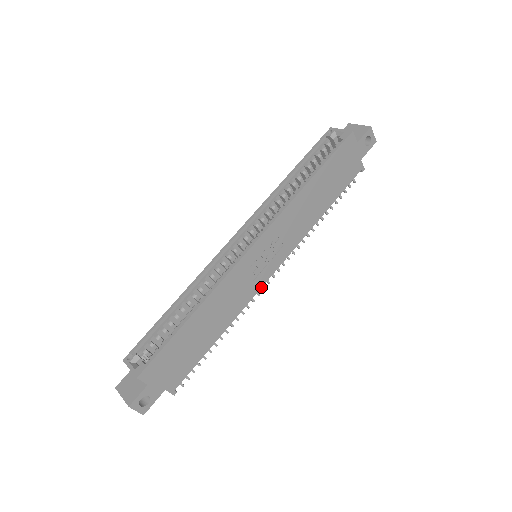
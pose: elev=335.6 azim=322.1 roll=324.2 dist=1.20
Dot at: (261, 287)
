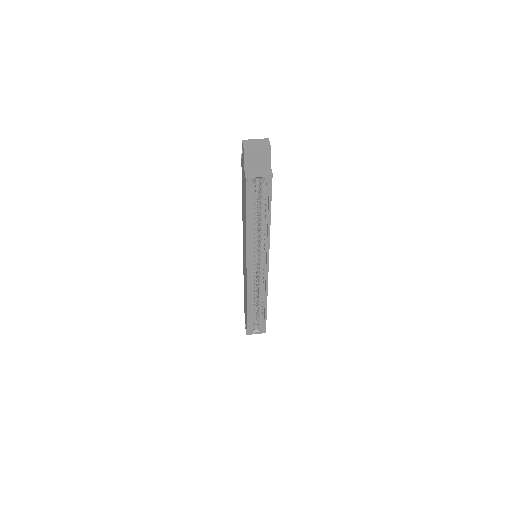
Dot at: occluded
